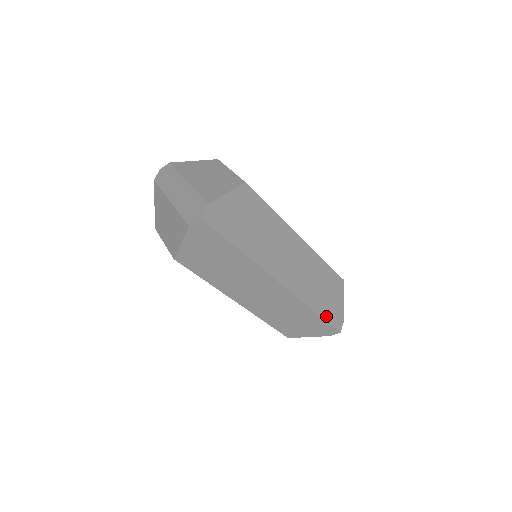
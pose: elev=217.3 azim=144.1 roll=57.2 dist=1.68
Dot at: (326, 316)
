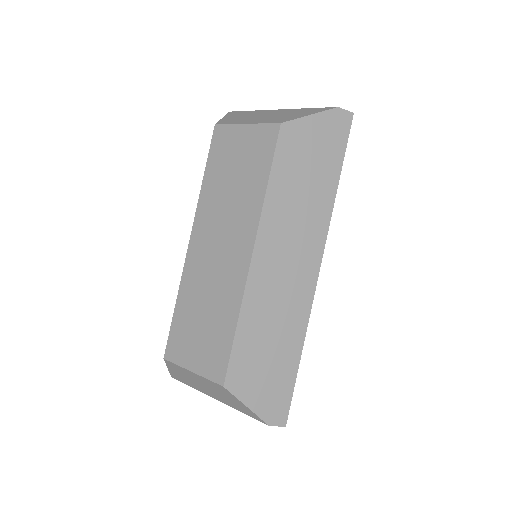
Dot at: (296, 377)
